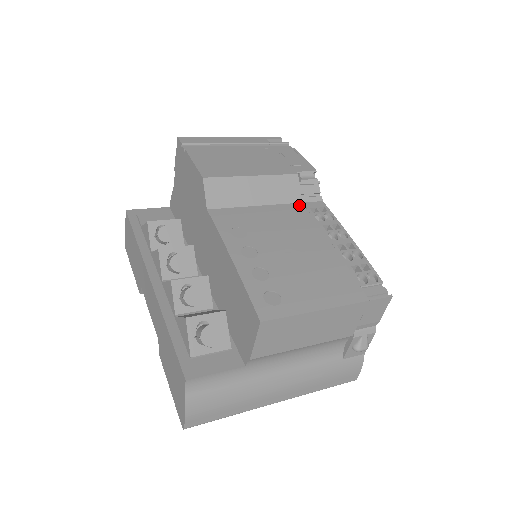
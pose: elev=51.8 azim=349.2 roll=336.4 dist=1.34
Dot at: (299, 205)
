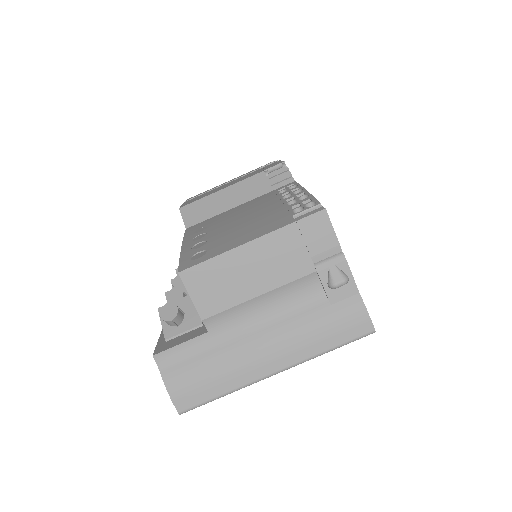
Dot at: (269, 193)
